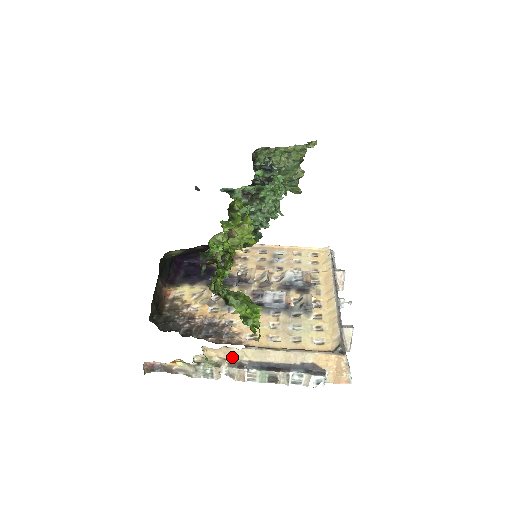
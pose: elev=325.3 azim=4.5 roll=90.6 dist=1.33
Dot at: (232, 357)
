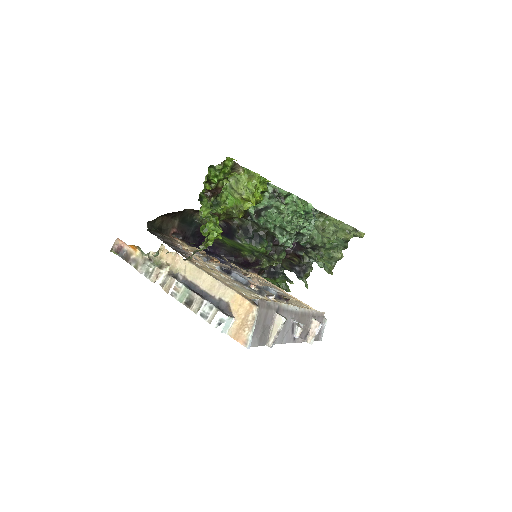
Dot at: (175, 266)
